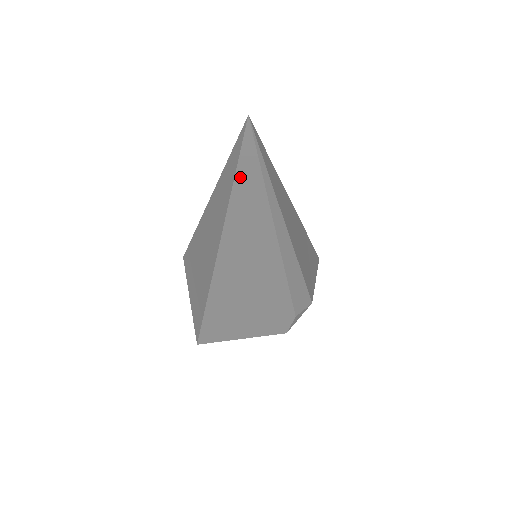
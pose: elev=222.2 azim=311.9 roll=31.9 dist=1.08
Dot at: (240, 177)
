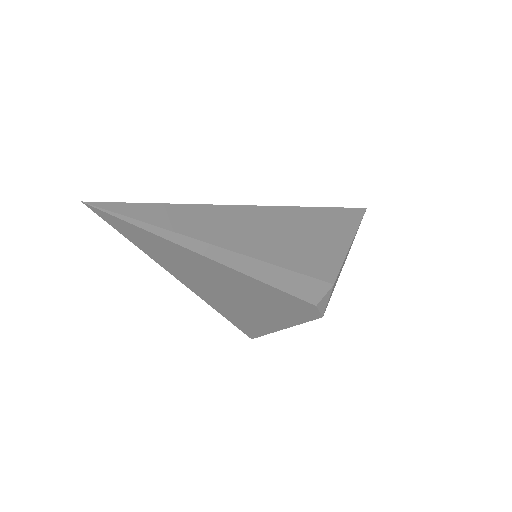
Dot at: (134, 239)
